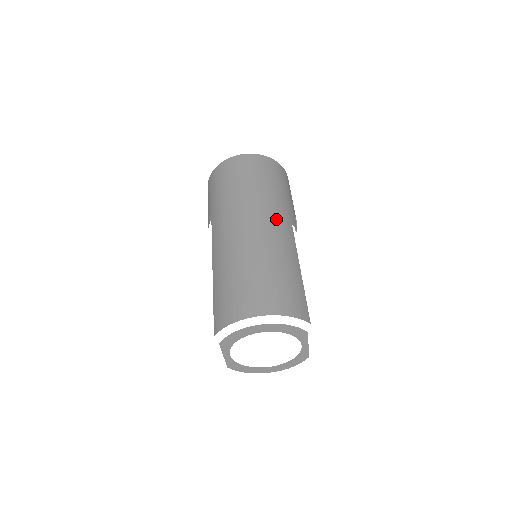
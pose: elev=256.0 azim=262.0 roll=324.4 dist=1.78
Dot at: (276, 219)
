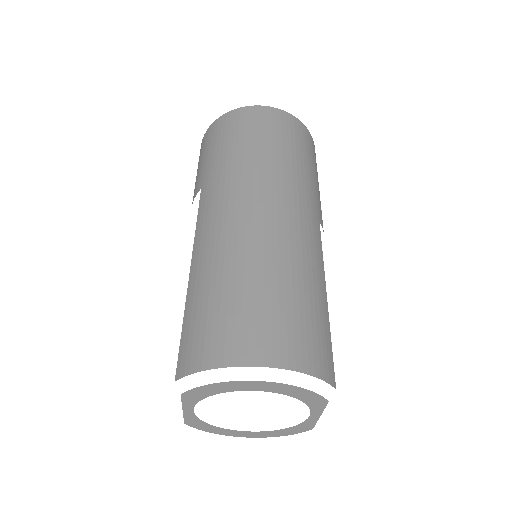
Dot at: (301, 208)
